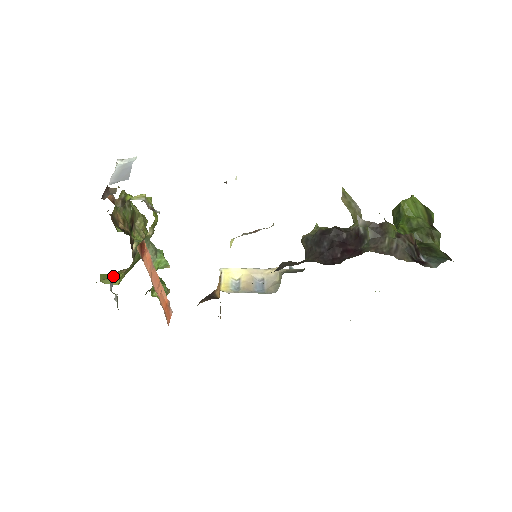
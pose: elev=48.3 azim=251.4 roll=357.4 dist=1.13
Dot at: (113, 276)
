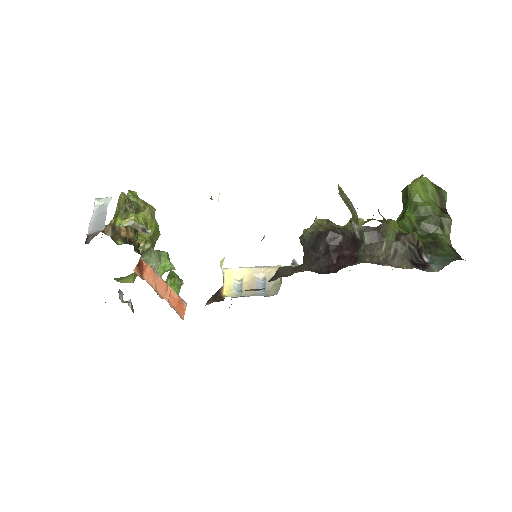
Dot at: occluded
